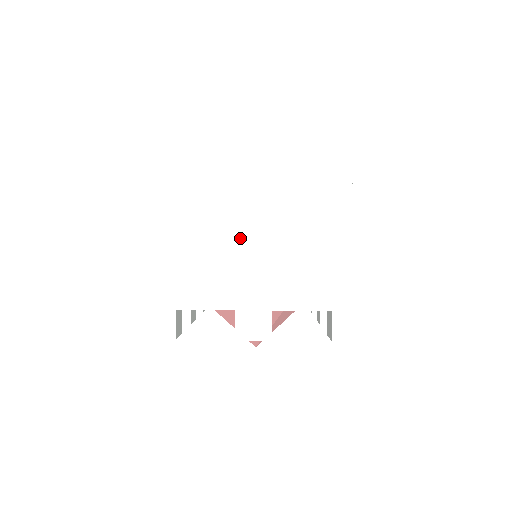
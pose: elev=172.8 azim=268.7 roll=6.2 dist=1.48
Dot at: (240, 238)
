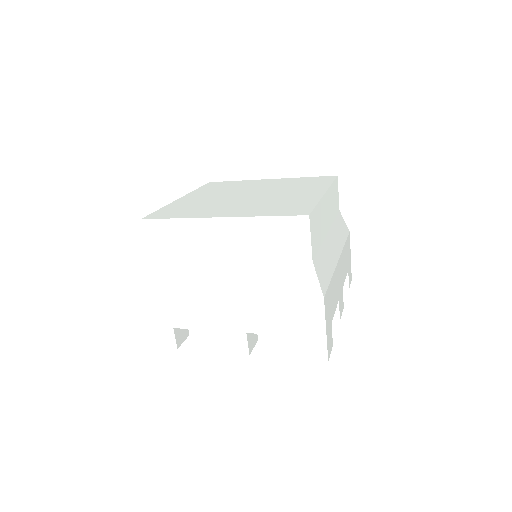
Dot at: (215, 273)
